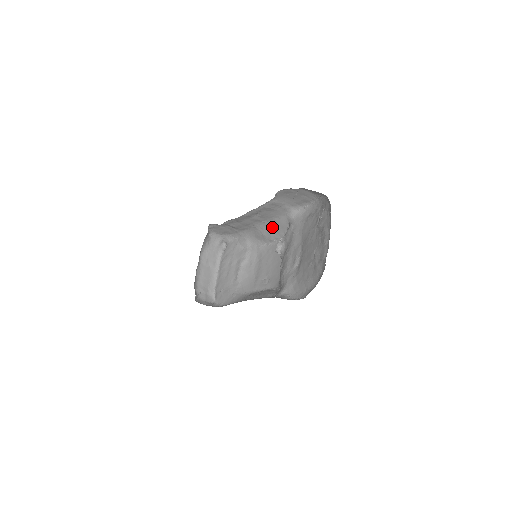
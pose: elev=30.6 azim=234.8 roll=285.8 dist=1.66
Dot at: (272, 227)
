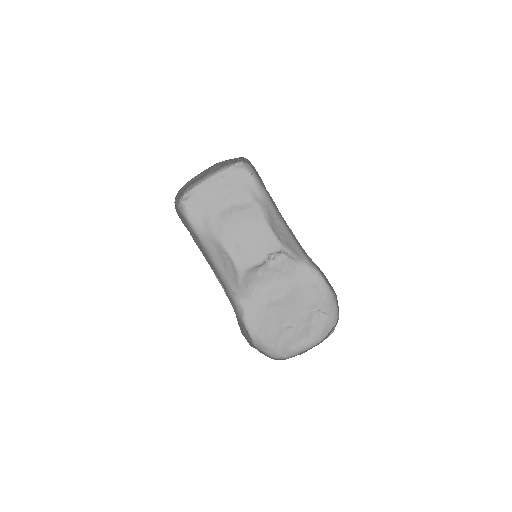
Dot at: (287, 236)
